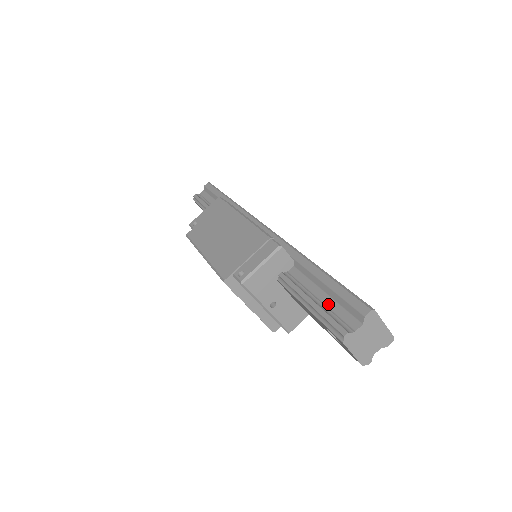
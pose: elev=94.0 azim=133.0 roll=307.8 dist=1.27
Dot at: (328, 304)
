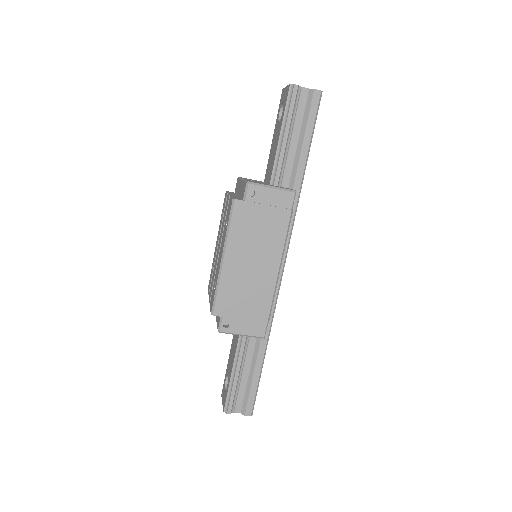
Dot at: (242, 383)
